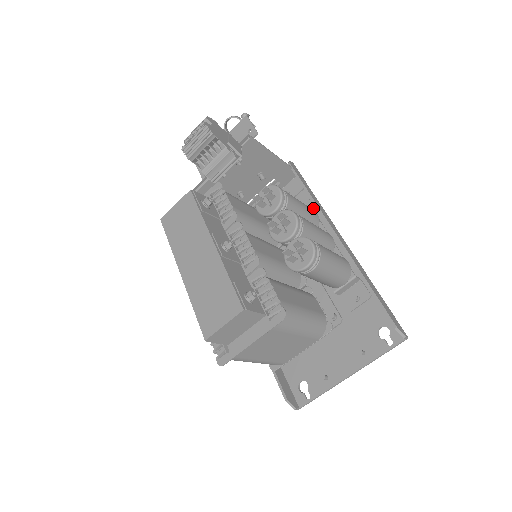
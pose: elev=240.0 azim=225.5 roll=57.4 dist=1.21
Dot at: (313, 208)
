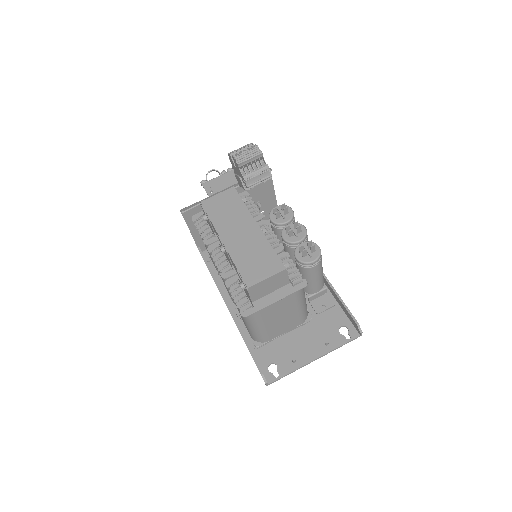
Dot at: occluded
